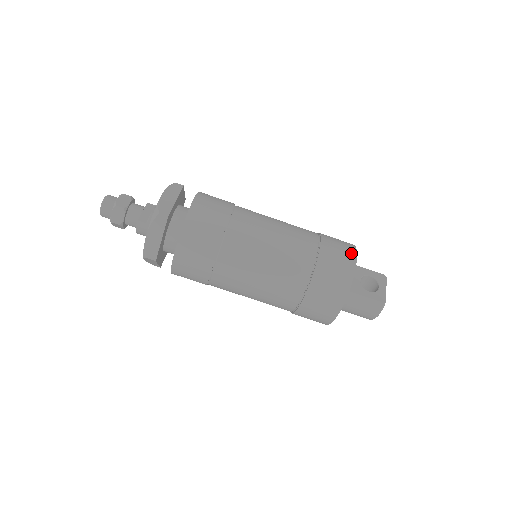
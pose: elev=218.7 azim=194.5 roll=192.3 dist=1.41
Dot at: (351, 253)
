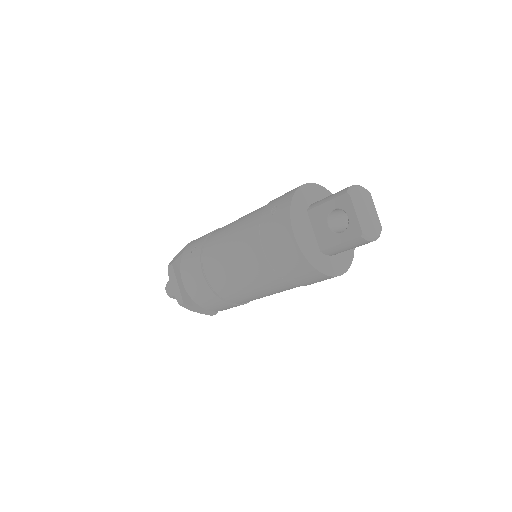
Dot at: (286, 231)
